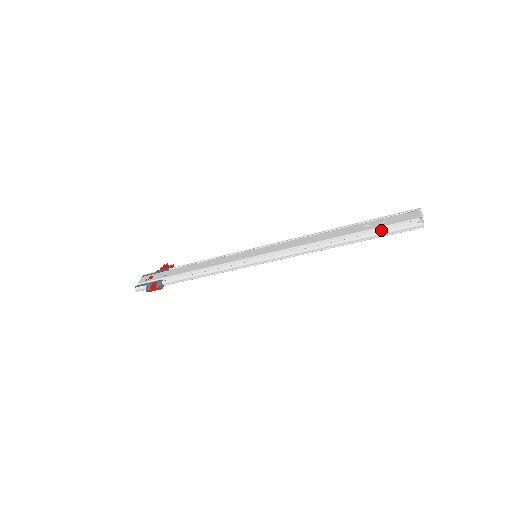
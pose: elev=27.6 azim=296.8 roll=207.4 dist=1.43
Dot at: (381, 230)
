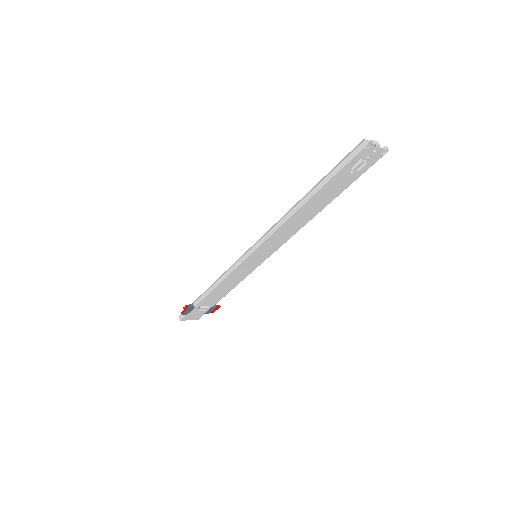
Dot at: (334, 170)
